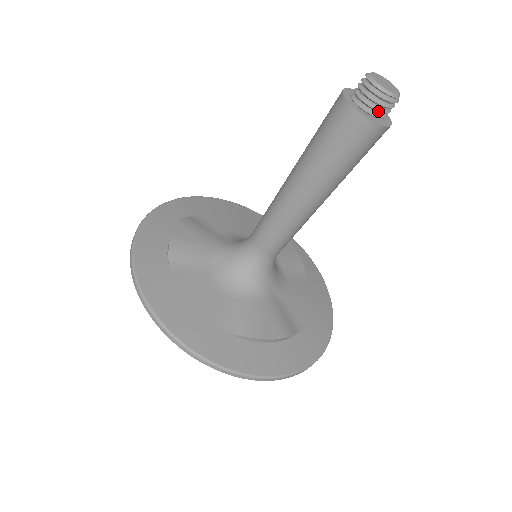
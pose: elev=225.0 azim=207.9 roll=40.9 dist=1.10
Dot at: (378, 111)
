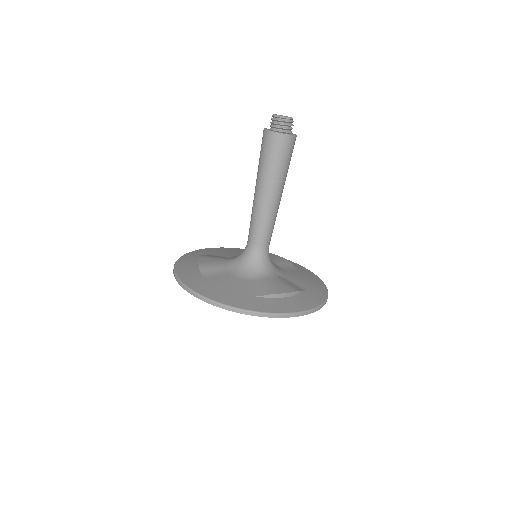
Dot at: (286, 129)
